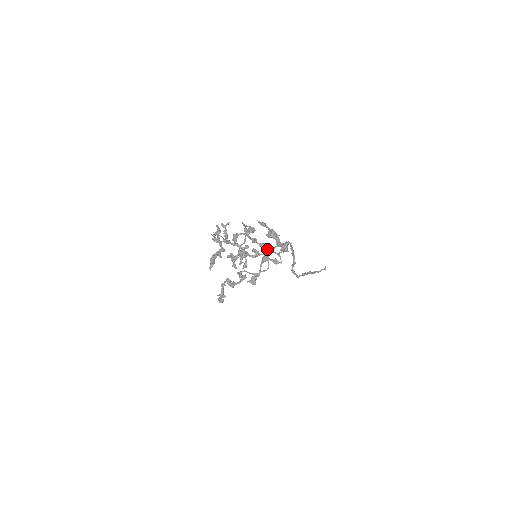
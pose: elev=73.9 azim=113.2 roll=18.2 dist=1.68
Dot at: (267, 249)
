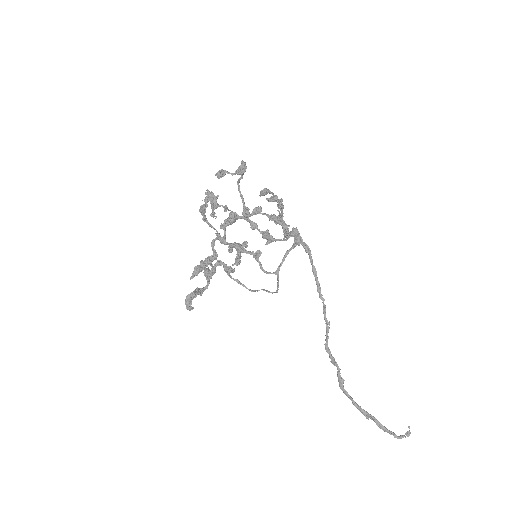
Dot at: (270, 235)
